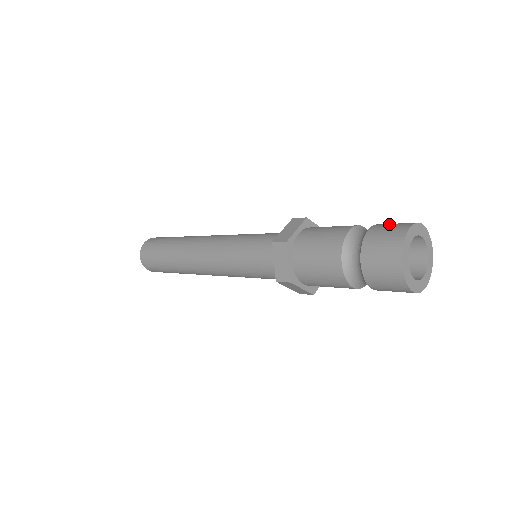
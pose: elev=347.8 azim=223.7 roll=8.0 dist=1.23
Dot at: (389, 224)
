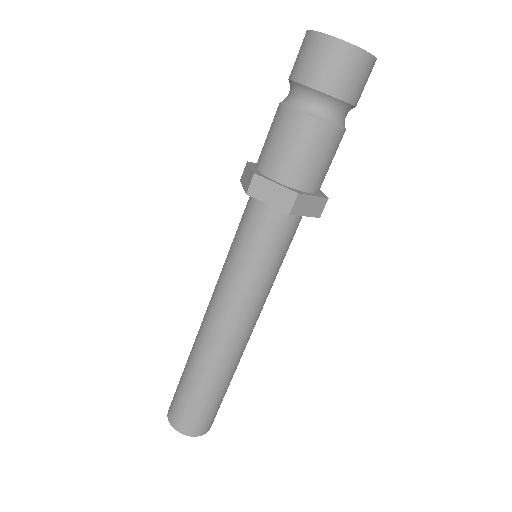
Dot at: occluded
